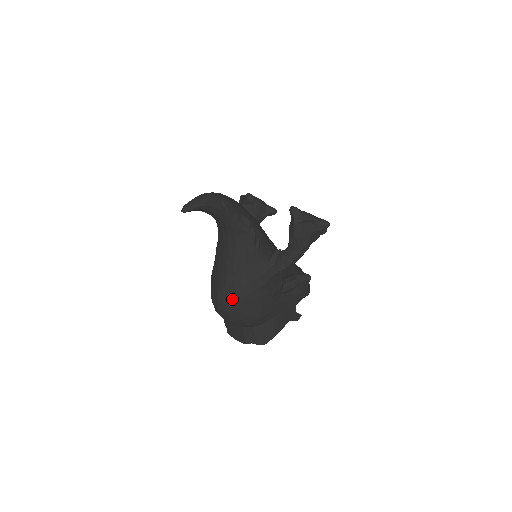
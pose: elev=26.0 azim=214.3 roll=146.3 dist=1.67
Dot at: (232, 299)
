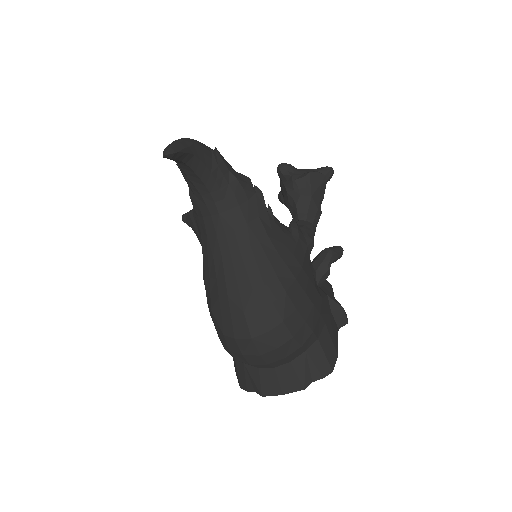
Dot at: (270, 305)
